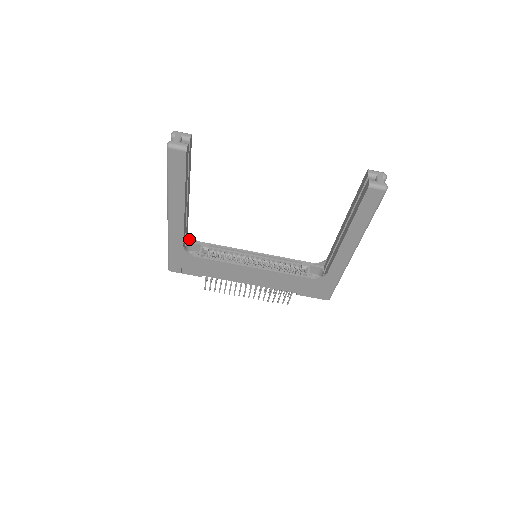
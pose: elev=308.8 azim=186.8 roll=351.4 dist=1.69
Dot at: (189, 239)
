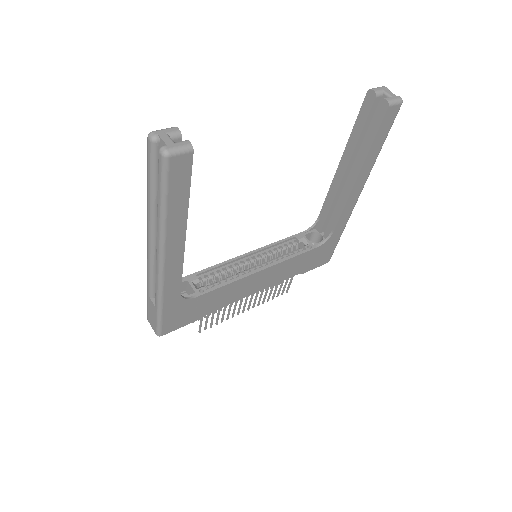
Dot at: occluded
